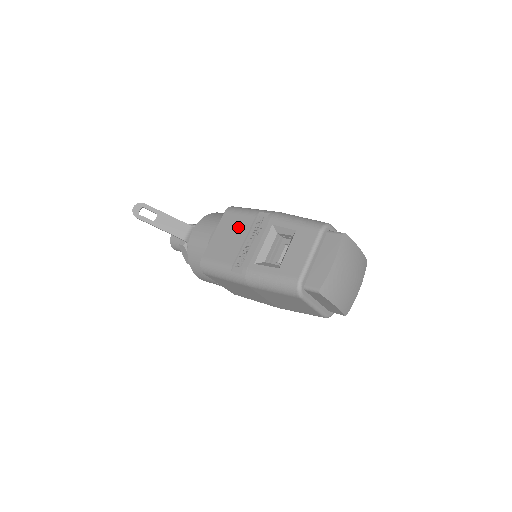
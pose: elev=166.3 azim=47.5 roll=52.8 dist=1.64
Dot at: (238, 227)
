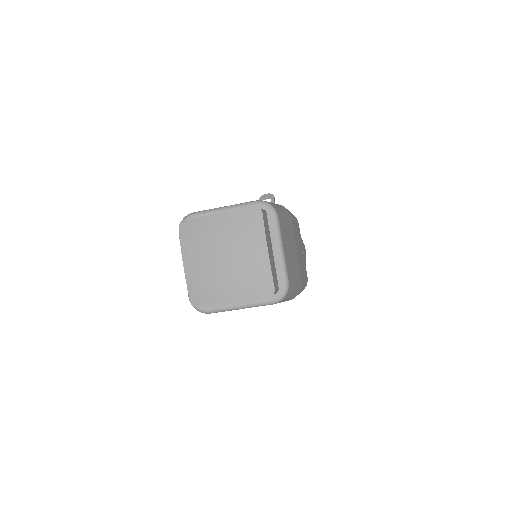
Dot at: occluded
